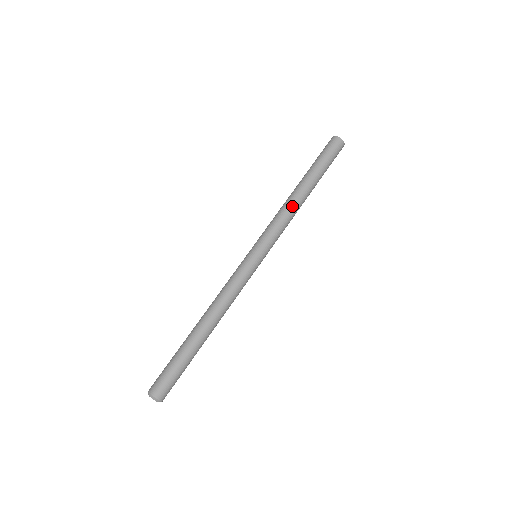
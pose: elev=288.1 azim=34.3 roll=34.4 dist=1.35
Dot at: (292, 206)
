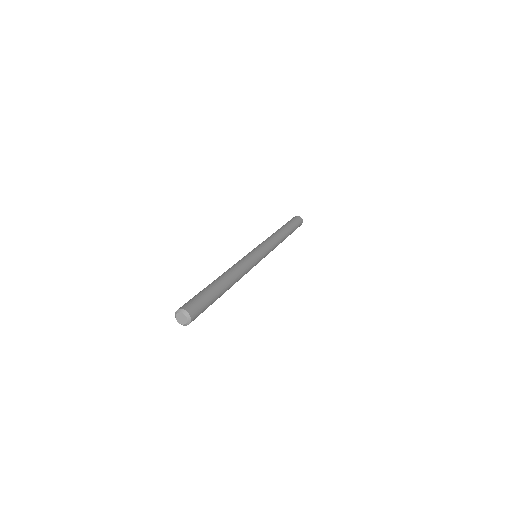
Dot at: (280, 239)
